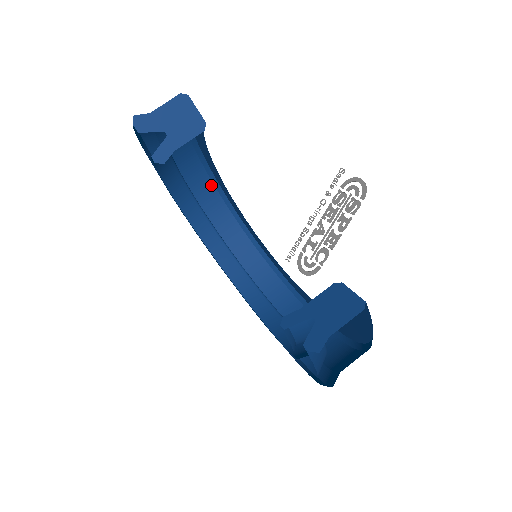
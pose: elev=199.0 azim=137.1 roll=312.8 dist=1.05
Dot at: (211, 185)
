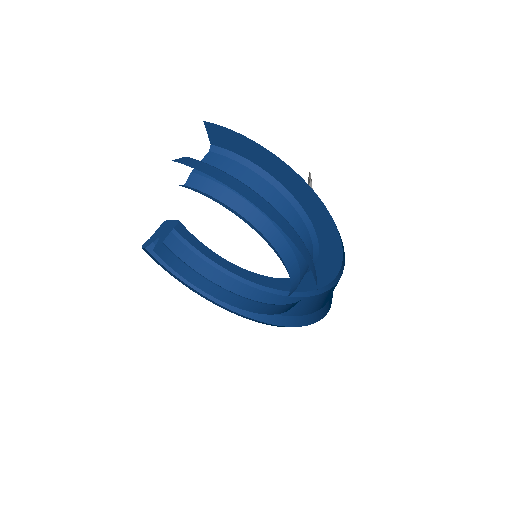
Dot at: (255, 290)
